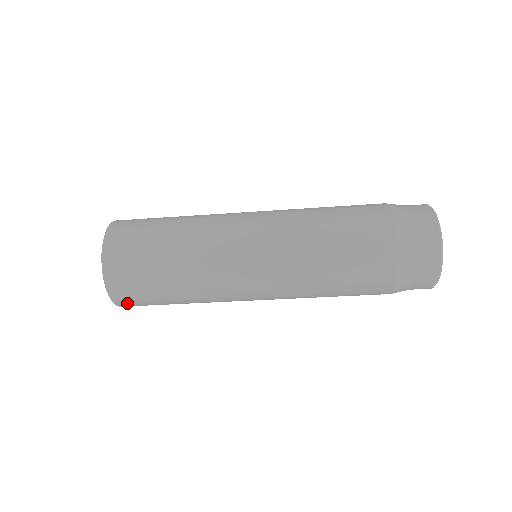
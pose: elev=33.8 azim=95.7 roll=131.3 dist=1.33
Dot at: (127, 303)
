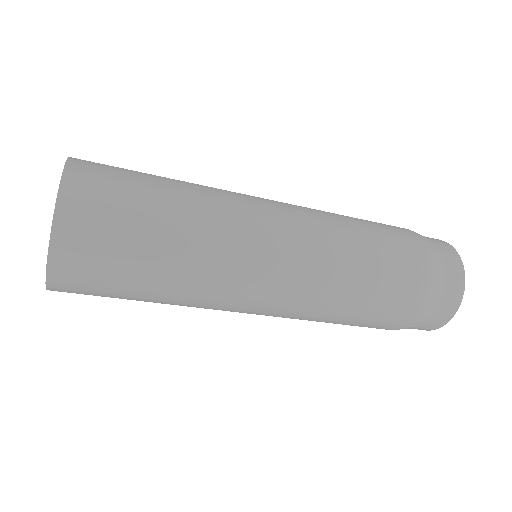
Dot at: occluded
